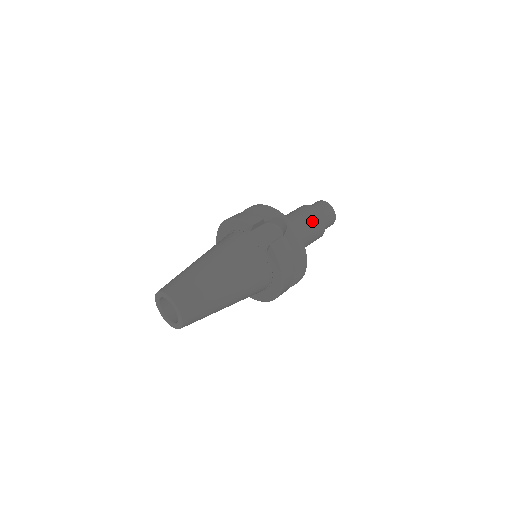
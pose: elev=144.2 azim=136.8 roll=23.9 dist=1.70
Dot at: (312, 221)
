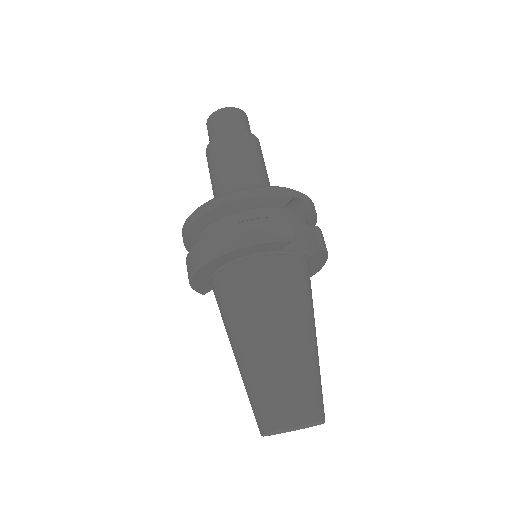
Dot at: (262, 156)
